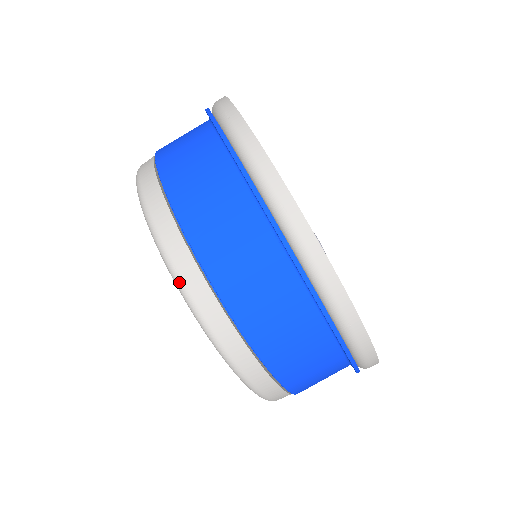
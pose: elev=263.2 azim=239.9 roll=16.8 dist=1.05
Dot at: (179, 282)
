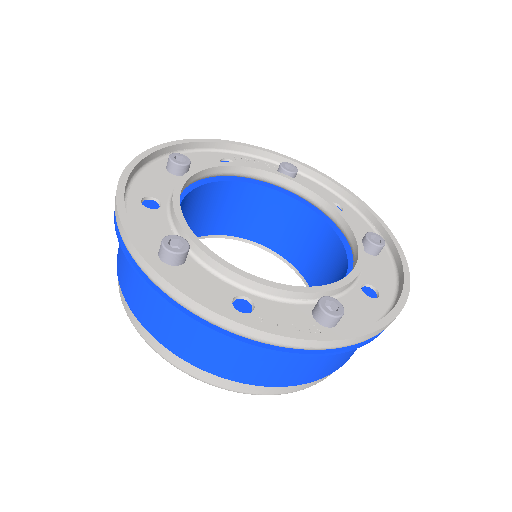
Dot at: occluded
